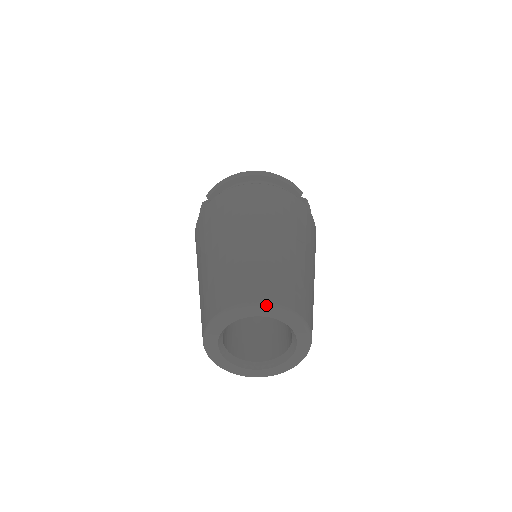
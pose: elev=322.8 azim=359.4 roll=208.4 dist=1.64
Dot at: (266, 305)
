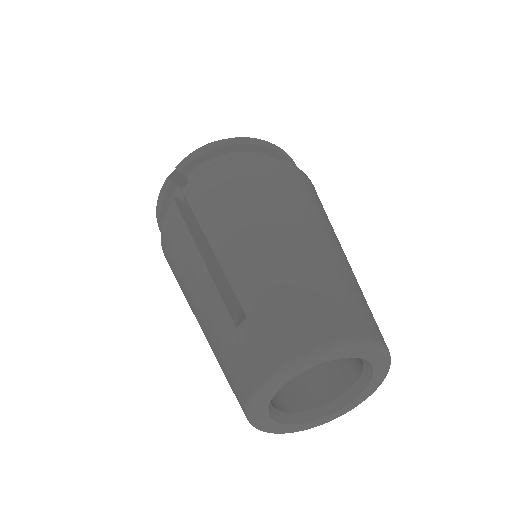
Dot at: (360, 342)
